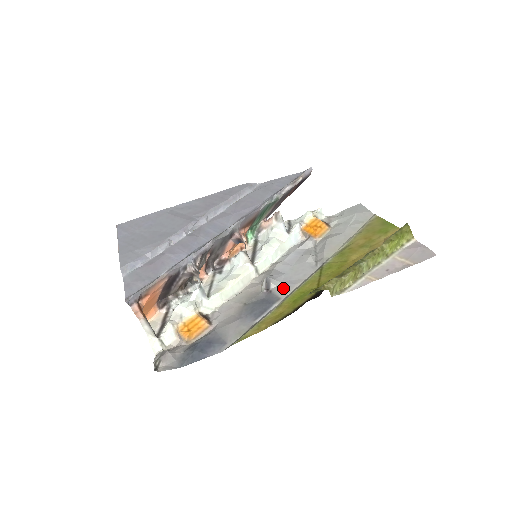
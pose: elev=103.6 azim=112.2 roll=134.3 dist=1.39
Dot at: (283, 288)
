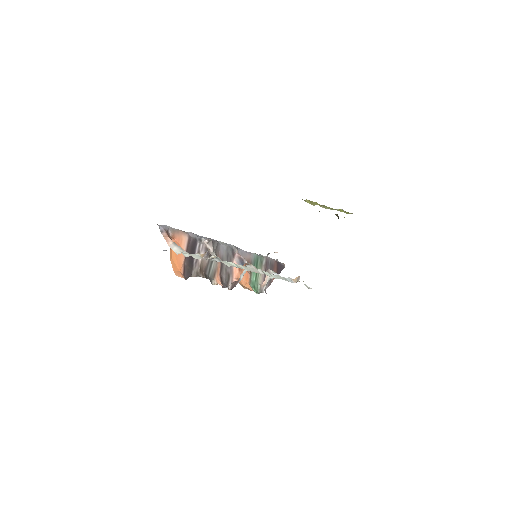
Dot at: occluded
